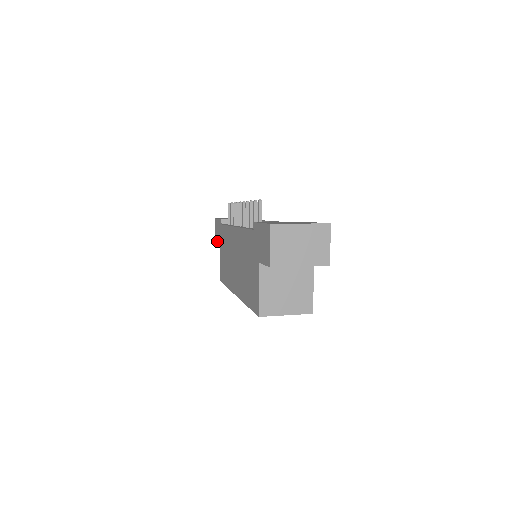
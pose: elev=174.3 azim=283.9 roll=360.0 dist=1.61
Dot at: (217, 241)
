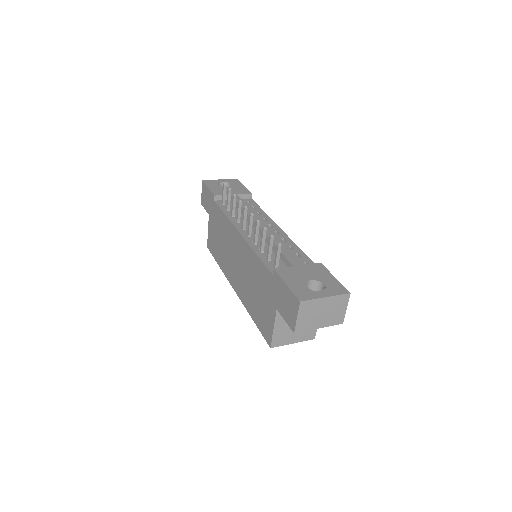
Dot at: (205, 207)
